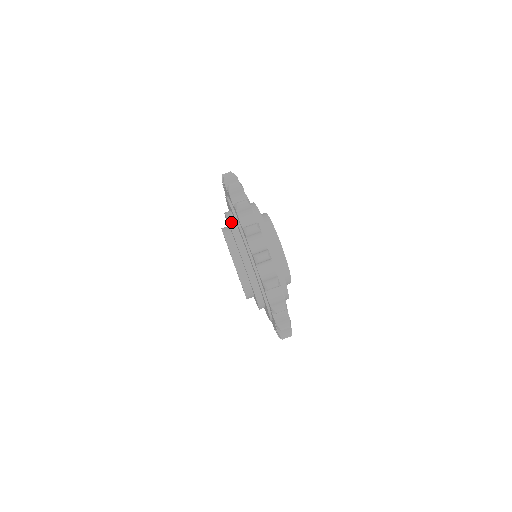
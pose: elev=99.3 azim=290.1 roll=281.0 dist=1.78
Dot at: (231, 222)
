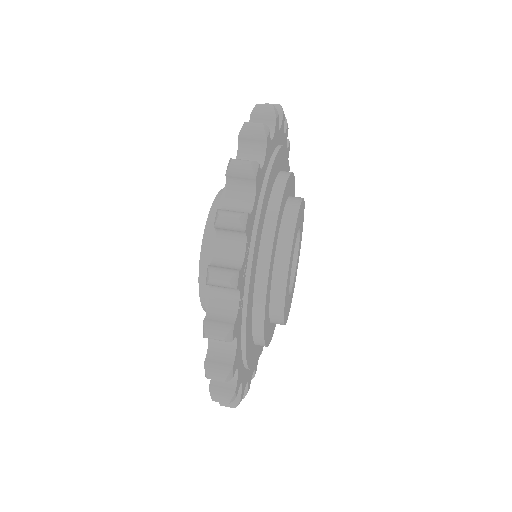
Dot at: occluded
